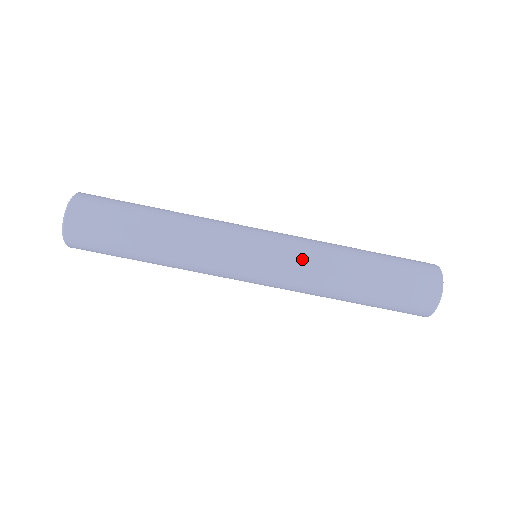
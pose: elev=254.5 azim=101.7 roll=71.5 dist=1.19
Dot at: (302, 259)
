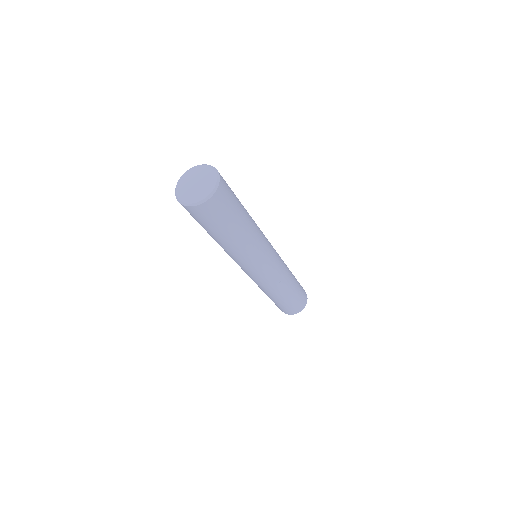
Dot at: (259, 284)
